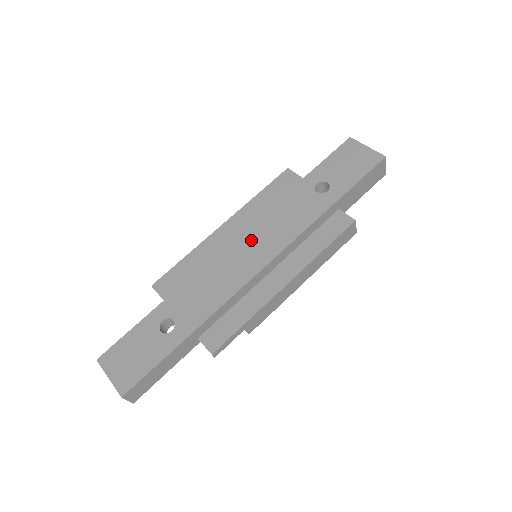
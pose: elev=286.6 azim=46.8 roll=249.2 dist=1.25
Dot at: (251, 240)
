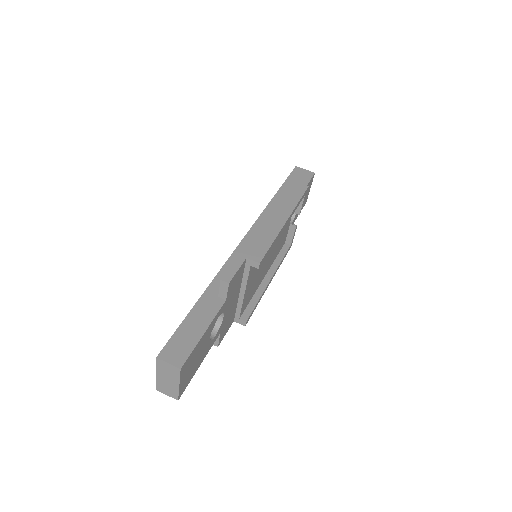
Dot at: occluded
